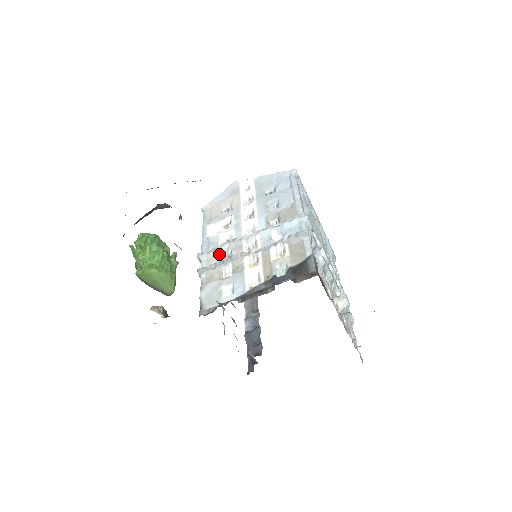
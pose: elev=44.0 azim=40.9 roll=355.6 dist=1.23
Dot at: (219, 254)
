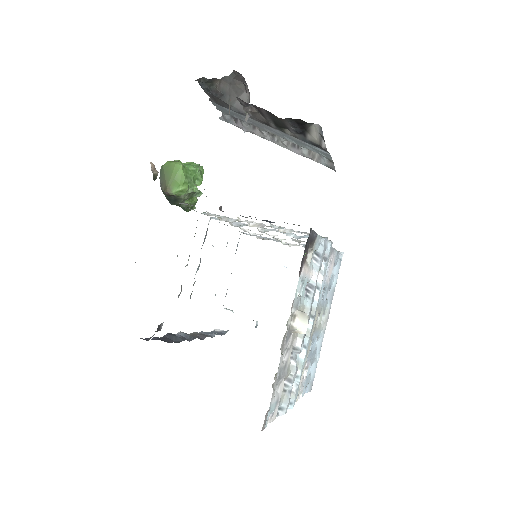
Dot at: occluded
